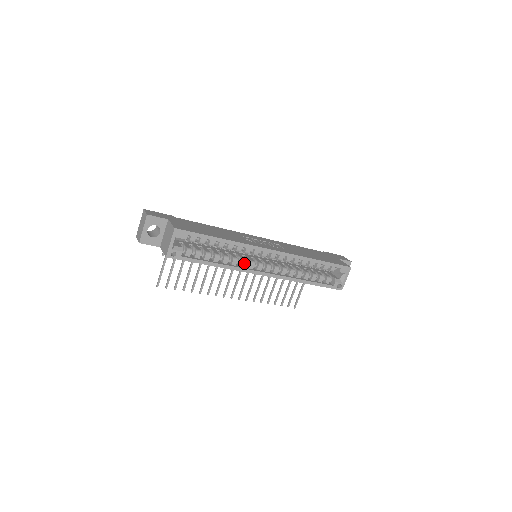
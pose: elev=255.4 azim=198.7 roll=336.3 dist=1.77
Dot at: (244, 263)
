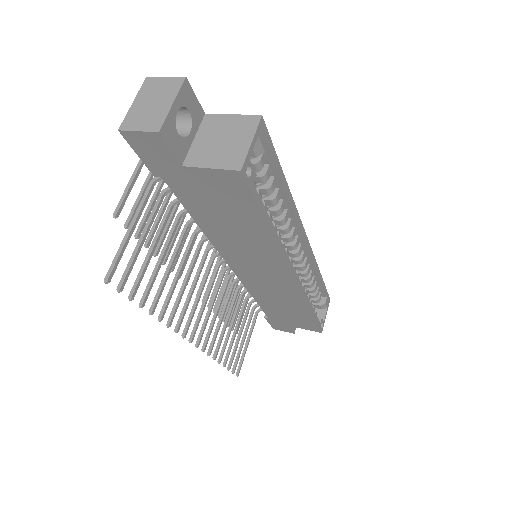
Dot at: (284, 247)
